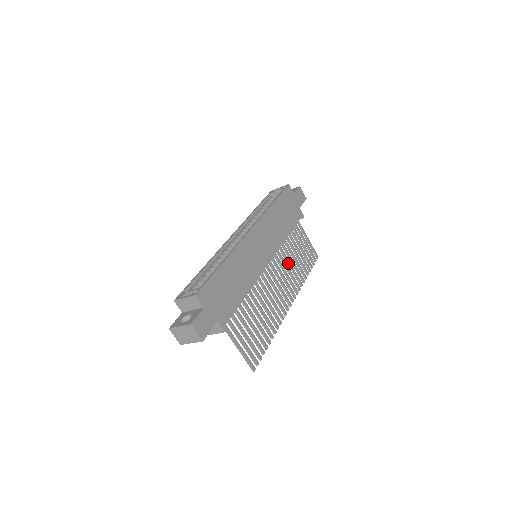
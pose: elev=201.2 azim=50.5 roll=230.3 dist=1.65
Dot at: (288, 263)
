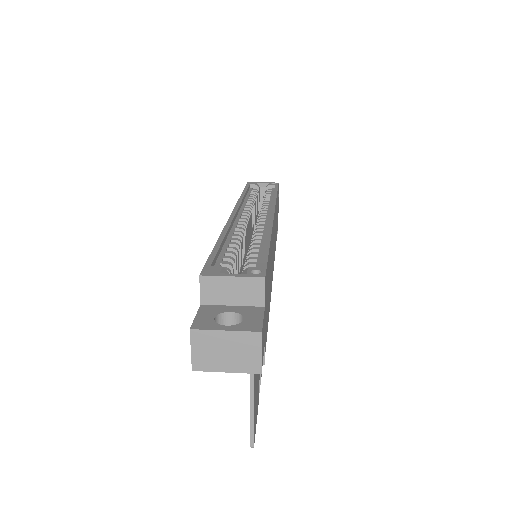
Dot at: occluded
